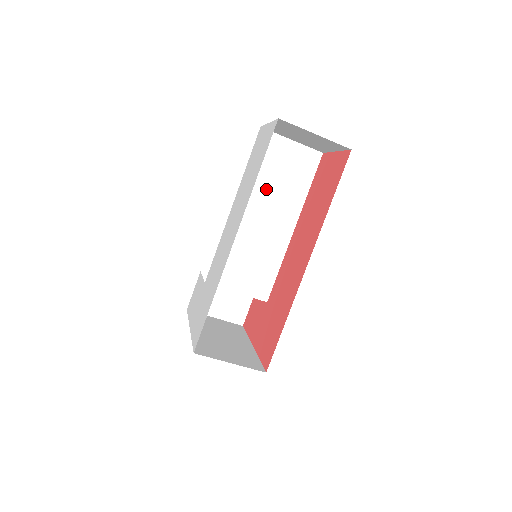
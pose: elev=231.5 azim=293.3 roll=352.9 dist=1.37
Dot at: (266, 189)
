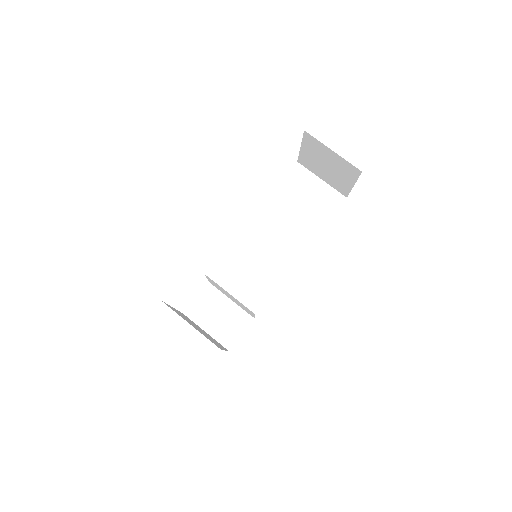
Dot at: (287, 211)
